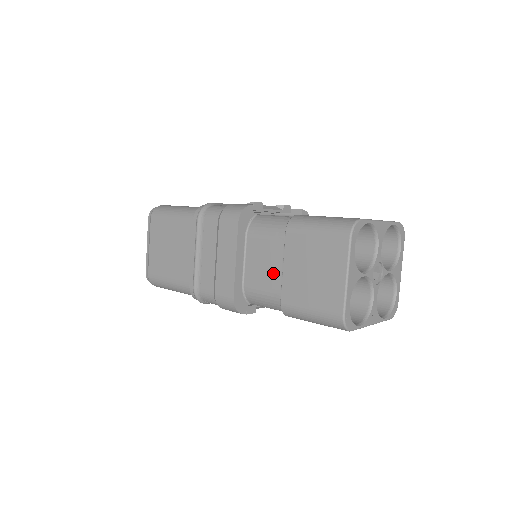
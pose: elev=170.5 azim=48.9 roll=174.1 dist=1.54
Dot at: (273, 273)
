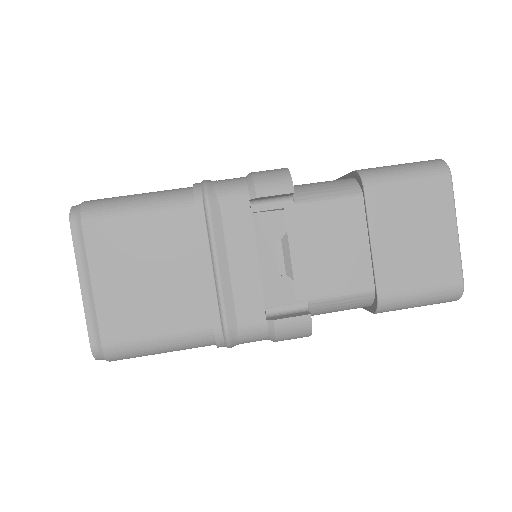
Dot at: occluded
